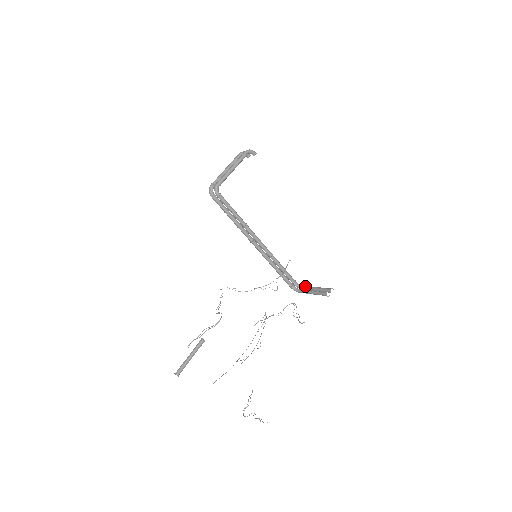
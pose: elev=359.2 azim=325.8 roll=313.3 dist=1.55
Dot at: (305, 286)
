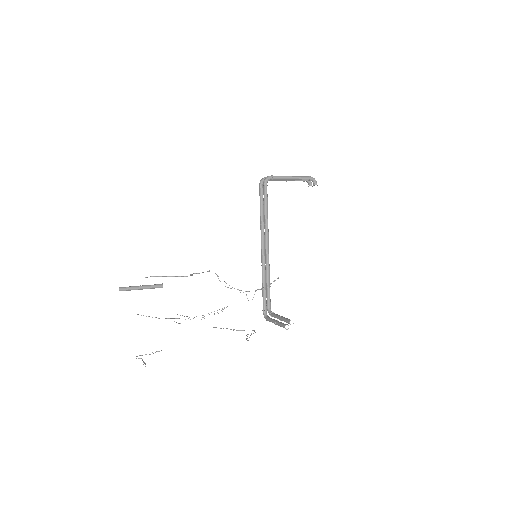
Dot at: occluded
